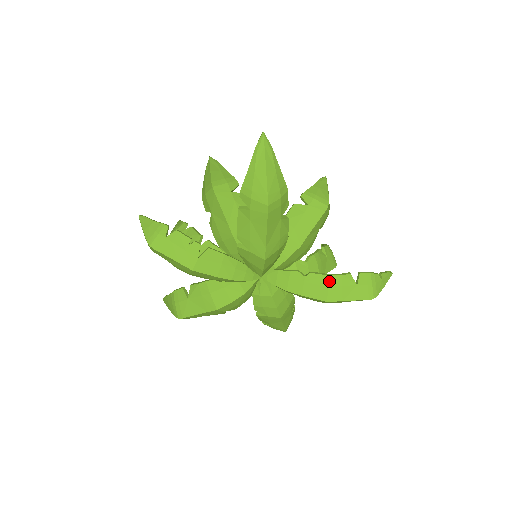
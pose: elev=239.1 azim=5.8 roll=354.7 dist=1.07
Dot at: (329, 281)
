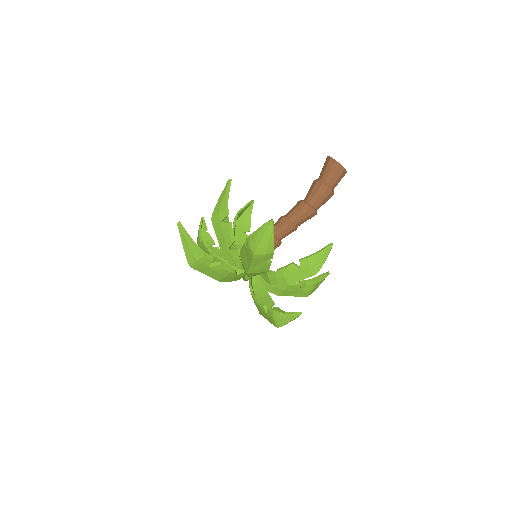
Dot at: (256, 304)
